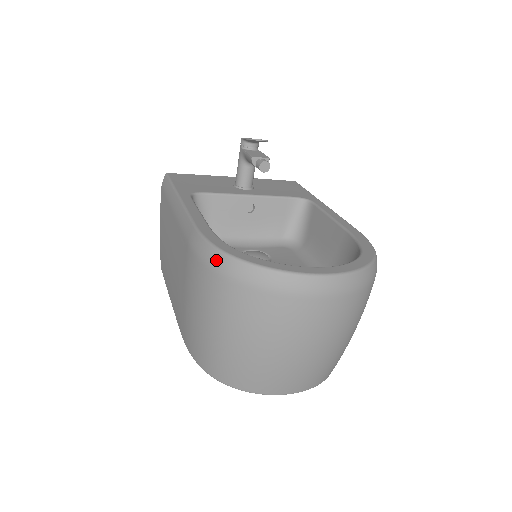
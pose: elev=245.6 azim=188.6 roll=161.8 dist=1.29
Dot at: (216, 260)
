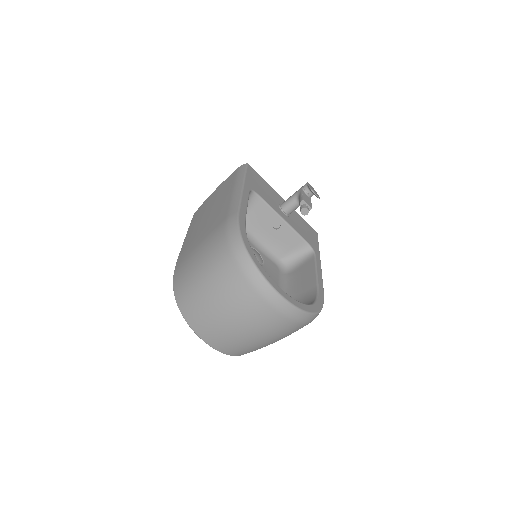
Dot at: (235, 240)
